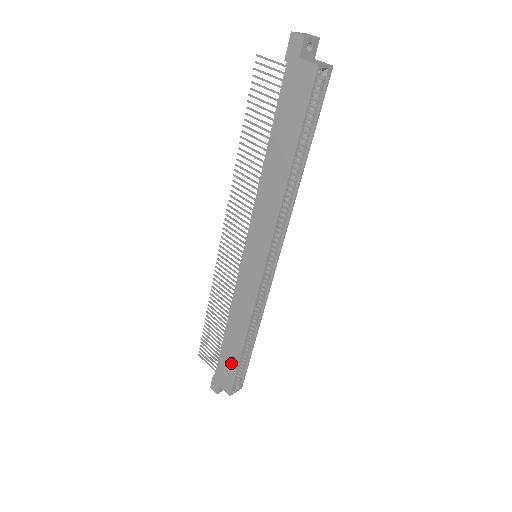
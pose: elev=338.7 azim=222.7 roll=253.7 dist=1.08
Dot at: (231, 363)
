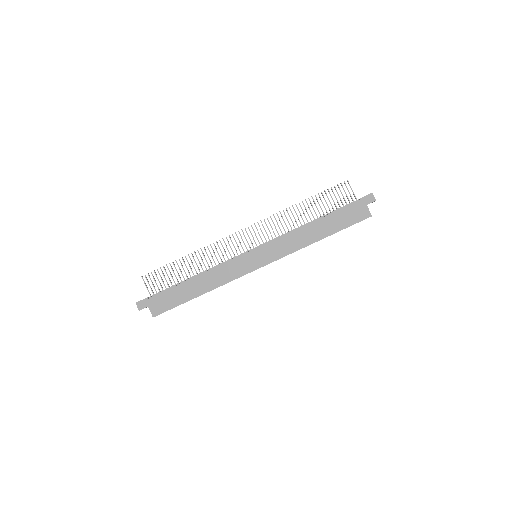
Dot at: (177, 299)
